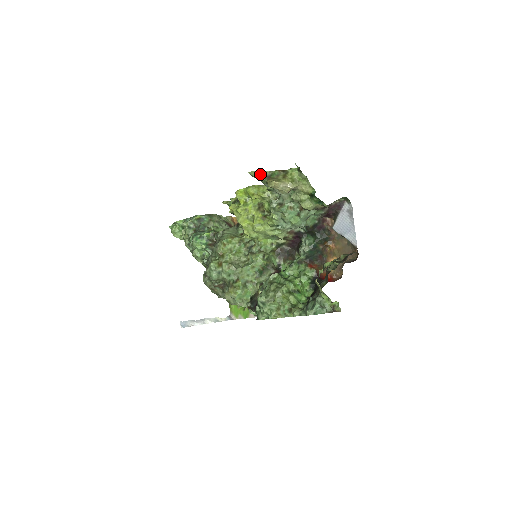
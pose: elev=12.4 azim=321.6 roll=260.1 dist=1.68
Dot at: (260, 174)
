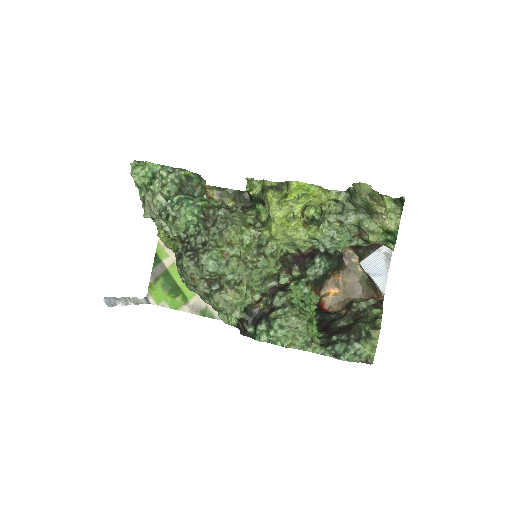
Dot at: (369, 190)
